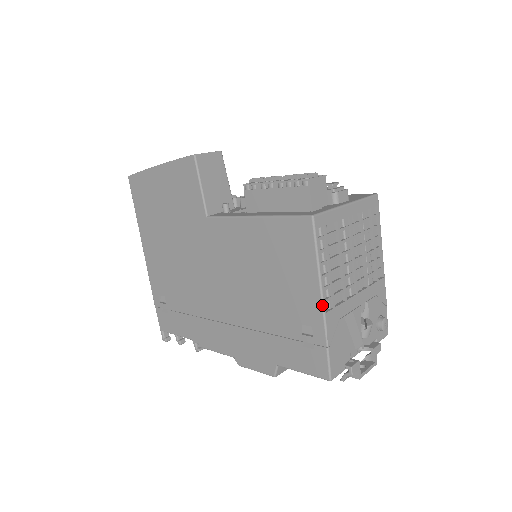
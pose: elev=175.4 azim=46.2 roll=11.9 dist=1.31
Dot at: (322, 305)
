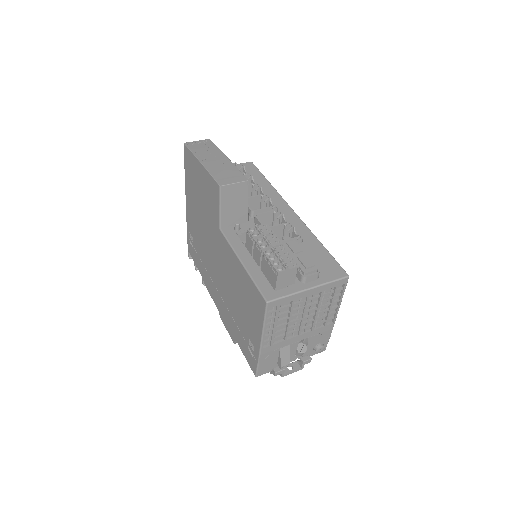
Dot at: (260, 345)
